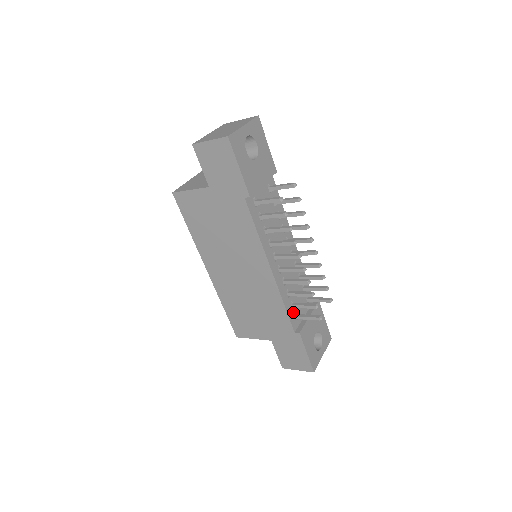
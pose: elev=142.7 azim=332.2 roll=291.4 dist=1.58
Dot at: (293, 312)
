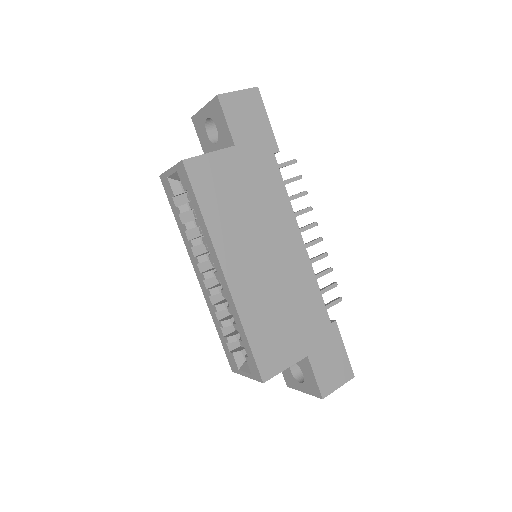
Dot at: occluded
